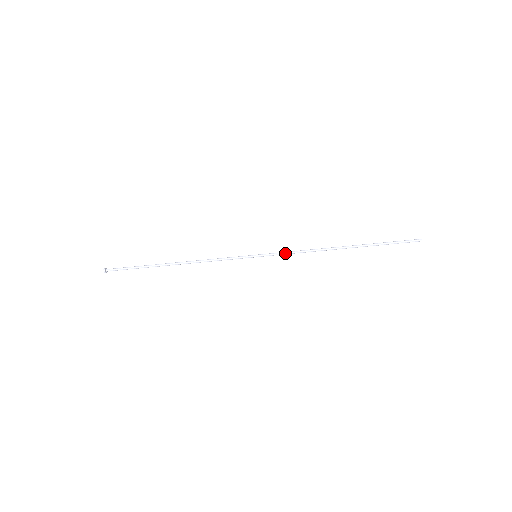
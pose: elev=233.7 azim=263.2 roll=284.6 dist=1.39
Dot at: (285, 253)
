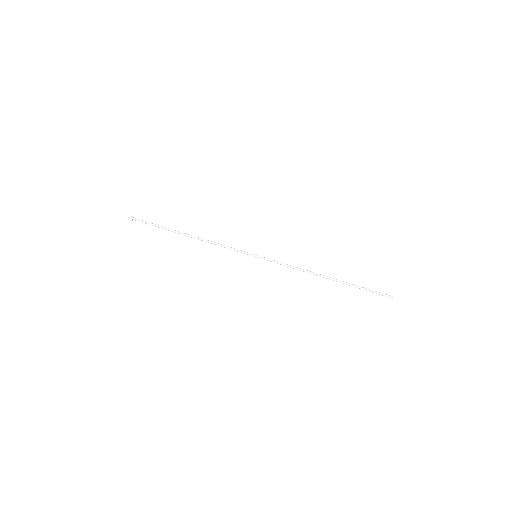
Dot at: (280, 262)
